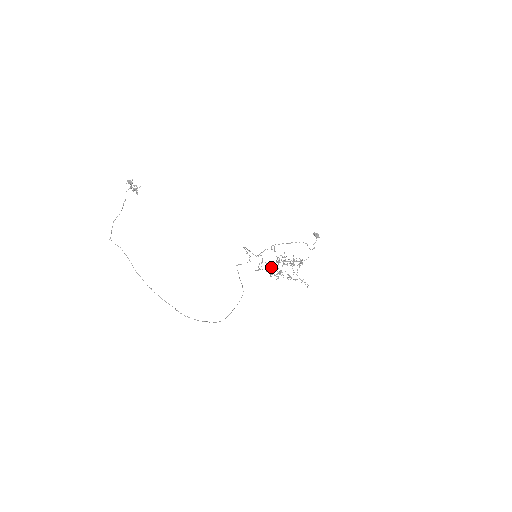
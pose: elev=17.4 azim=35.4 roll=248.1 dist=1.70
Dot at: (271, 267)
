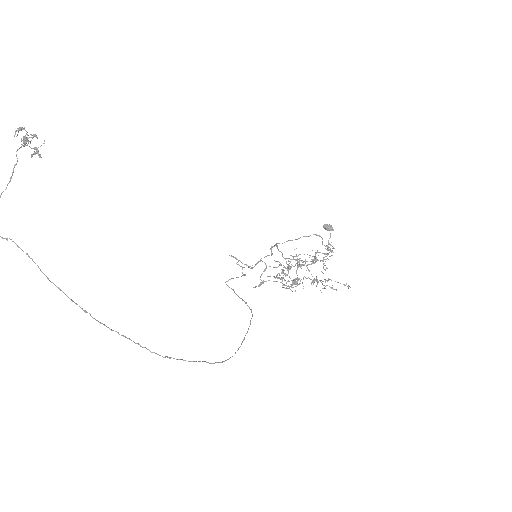
Dot at: (283, 270)
